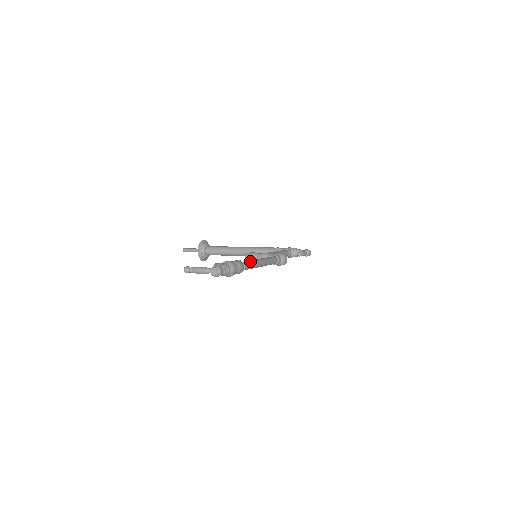
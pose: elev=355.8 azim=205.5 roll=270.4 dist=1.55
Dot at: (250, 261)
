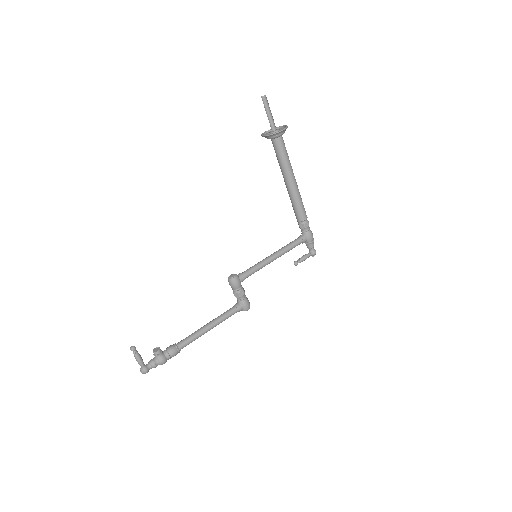
Dot at: occluded
